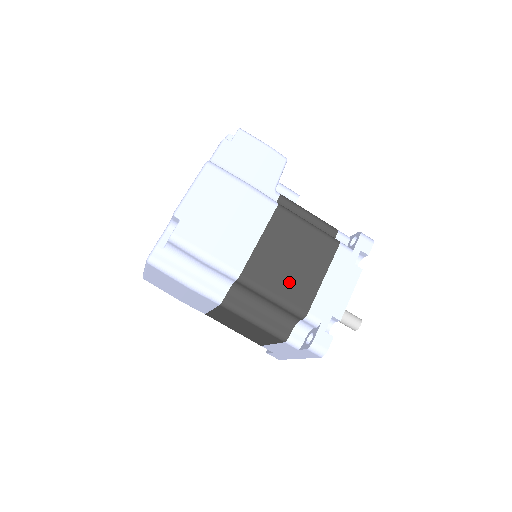
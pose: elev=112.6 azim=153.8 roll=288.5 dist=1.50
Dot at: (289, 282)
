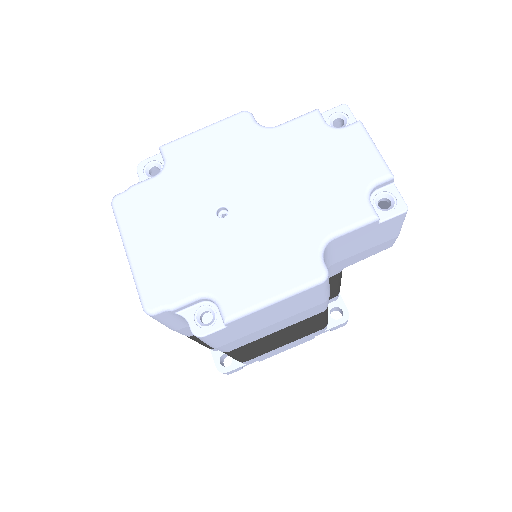
Dot at: (257, 351)
